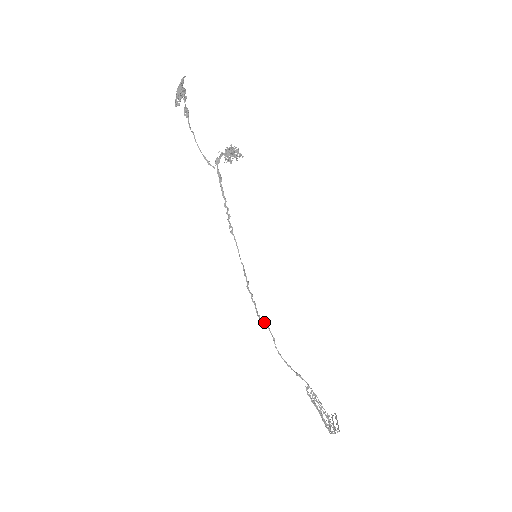
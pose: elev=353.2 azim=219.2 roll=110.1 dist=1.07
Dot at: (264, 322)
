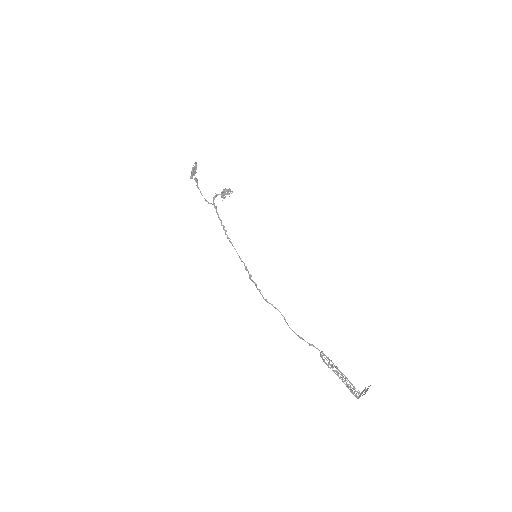
Dot at: (272, 305)
